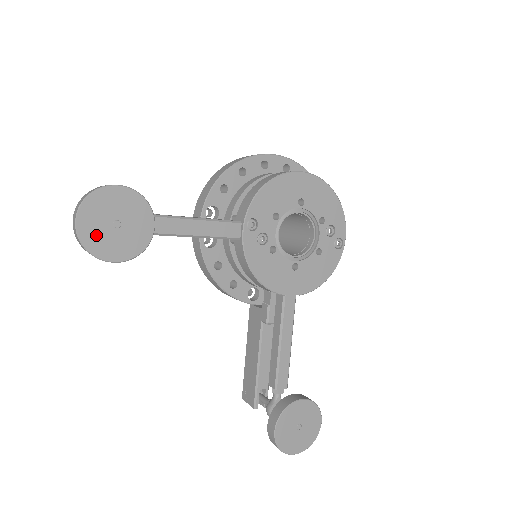
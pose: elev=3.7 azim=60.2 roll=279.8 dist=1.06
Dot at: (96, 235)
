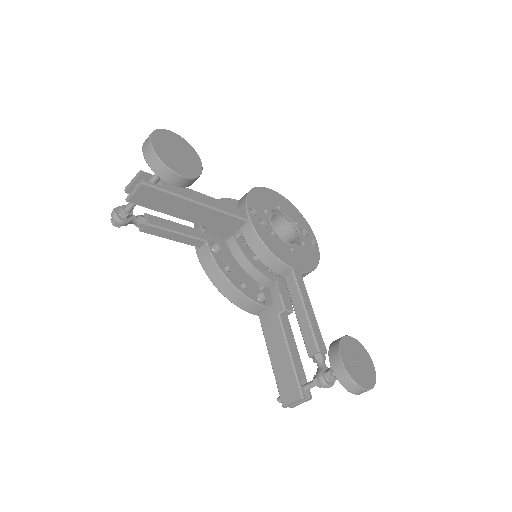
Dot at: (166, 155)
